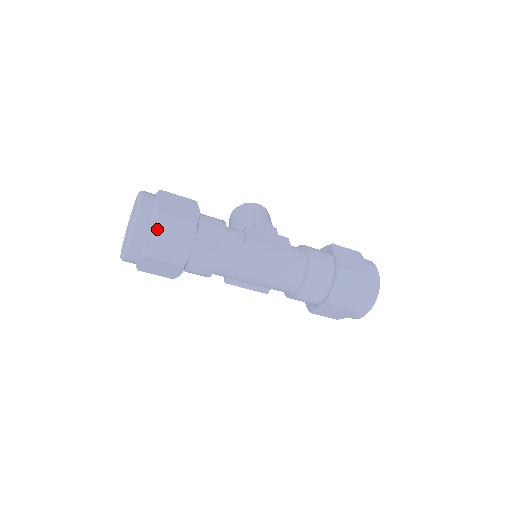
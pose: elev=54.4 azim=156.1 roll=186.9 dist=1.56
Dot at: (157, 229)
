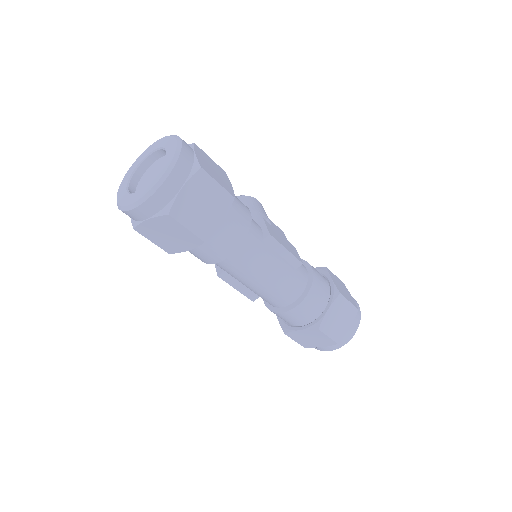
Dot at: (193, 187)
